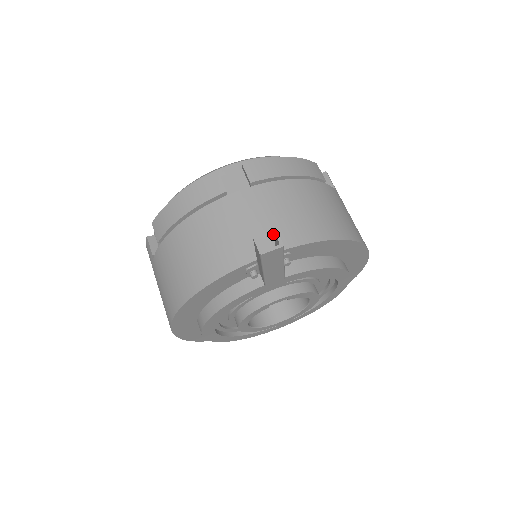
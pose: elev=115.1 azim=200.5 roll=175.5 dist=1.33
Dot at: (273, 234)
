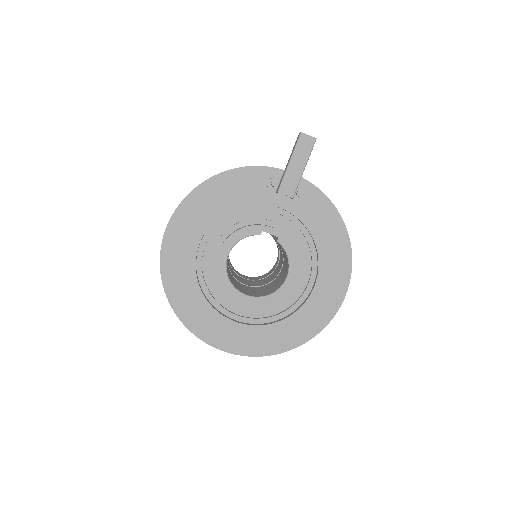
Dot at: occluded
